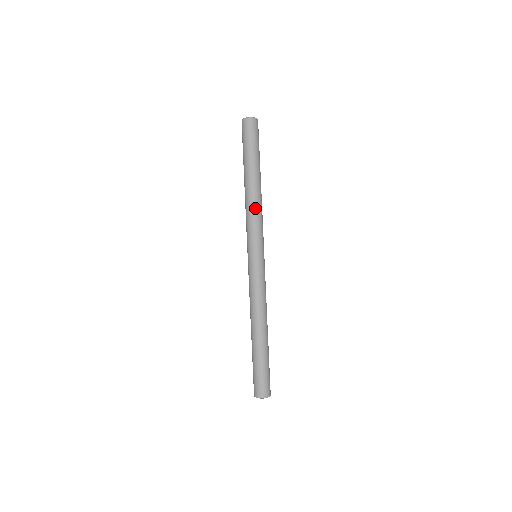
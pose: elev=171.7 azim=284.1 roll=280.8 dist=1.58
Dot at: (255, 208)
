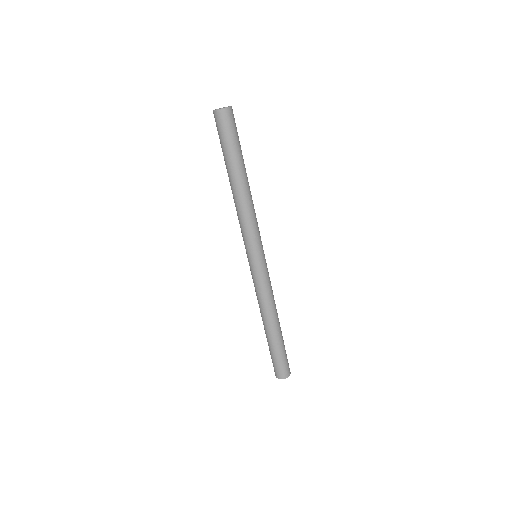
Dot at: (246, 212)
